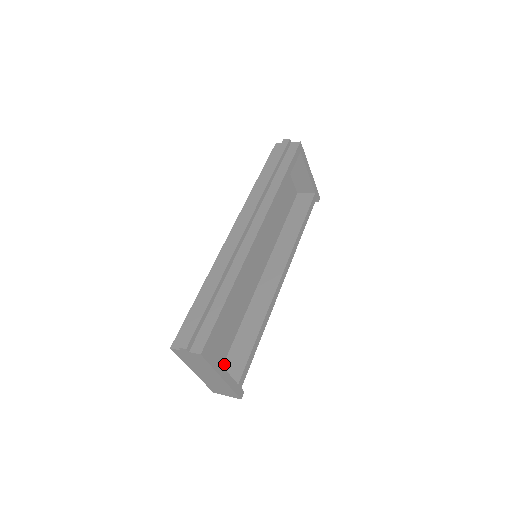
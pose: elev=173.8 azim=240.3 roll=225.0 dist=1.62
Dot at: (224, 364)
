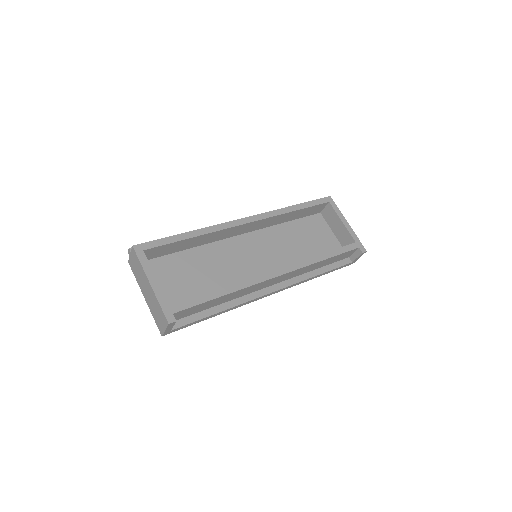
Dot at: occluded
